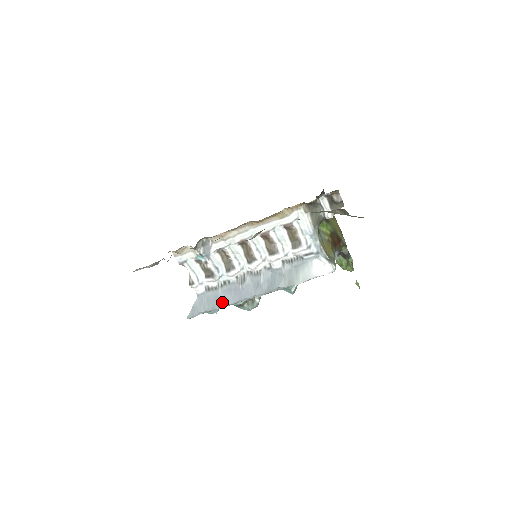
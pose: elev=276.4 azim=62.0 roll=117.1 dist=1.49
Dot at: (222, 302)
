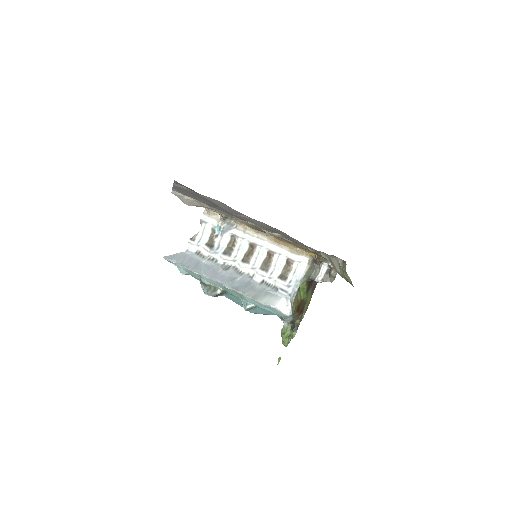
Dot at: (198, 268)
